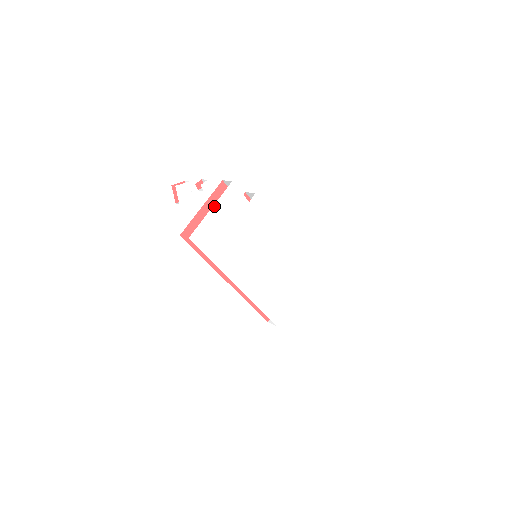
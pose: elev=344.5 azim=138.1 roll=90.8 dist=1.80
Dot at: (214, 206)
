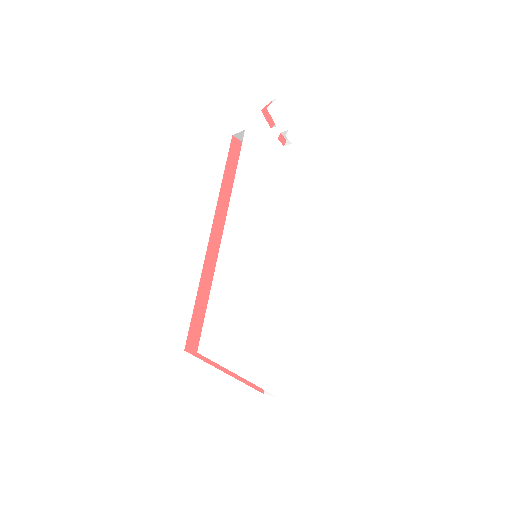
Dot at: (280, 155)
